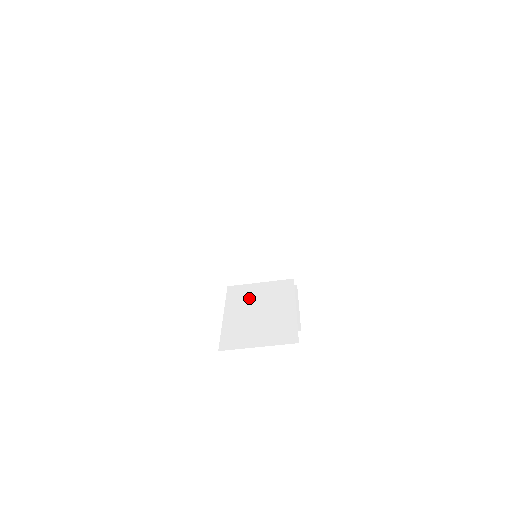
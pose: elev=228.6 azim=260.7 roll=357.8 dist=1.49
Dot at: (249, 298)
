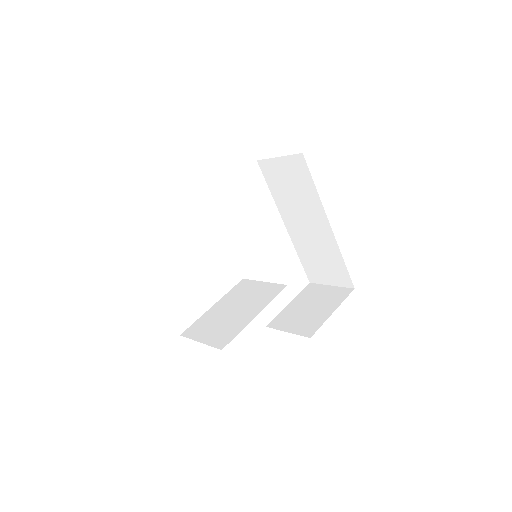
Dot at: (242, 295)
